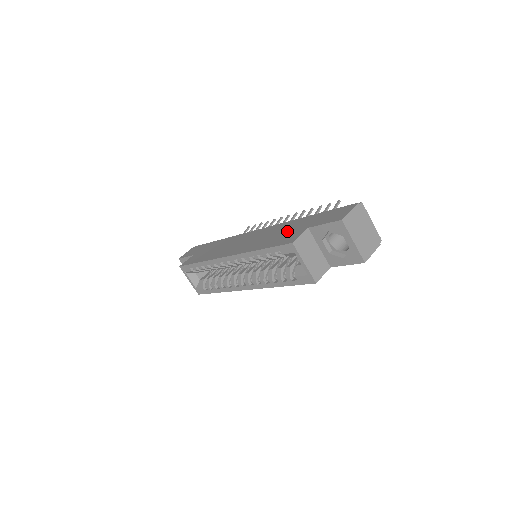
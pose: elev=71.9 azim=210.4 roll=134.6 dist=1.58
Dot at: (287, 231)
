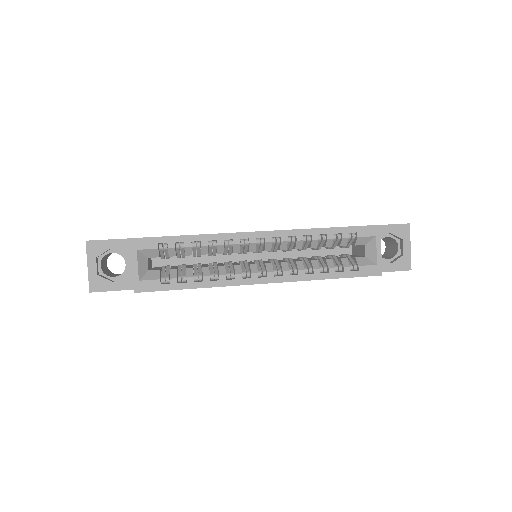
Dot at: occluded
